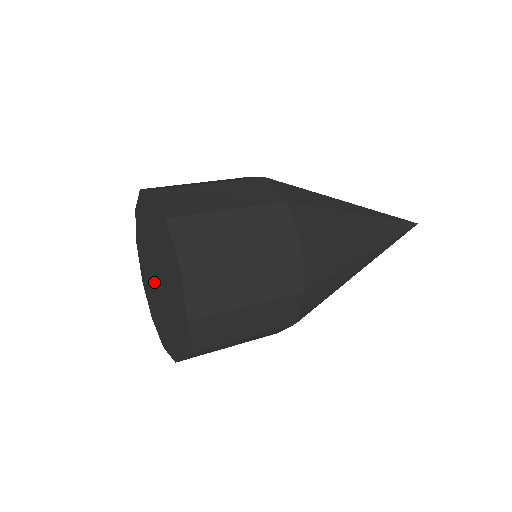
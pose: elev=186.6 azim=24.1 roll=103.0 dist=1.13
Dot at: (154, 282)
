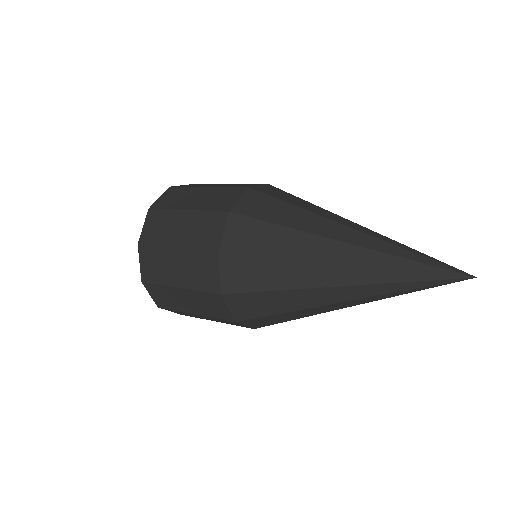
Dot at: occluded
